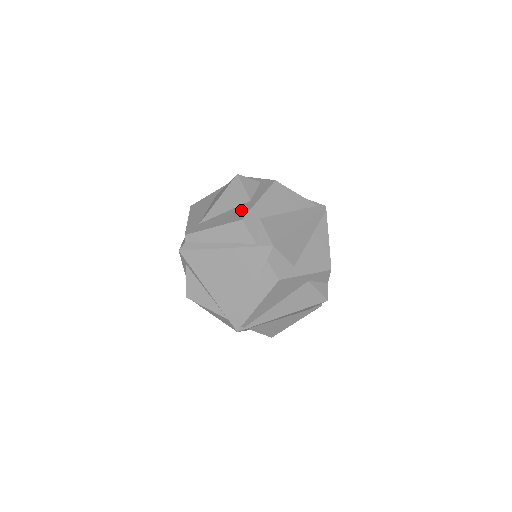
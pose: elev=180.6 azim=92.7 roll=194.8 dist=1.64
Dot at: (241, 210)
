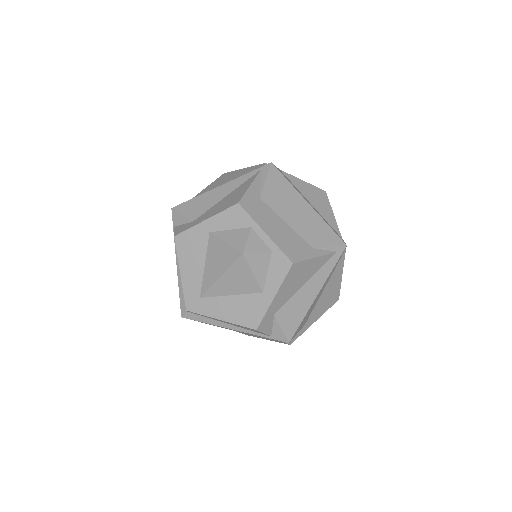
Dot at: (253, 308)
